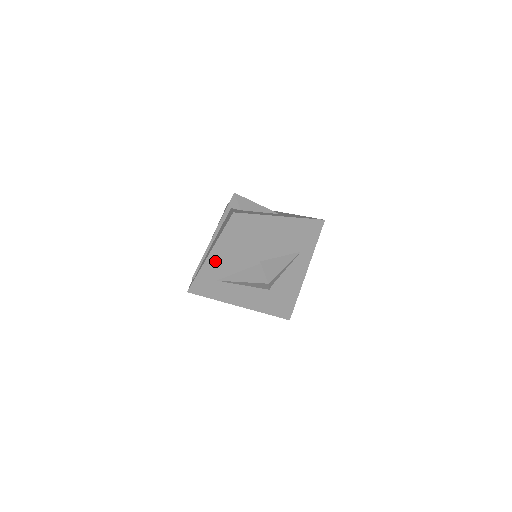
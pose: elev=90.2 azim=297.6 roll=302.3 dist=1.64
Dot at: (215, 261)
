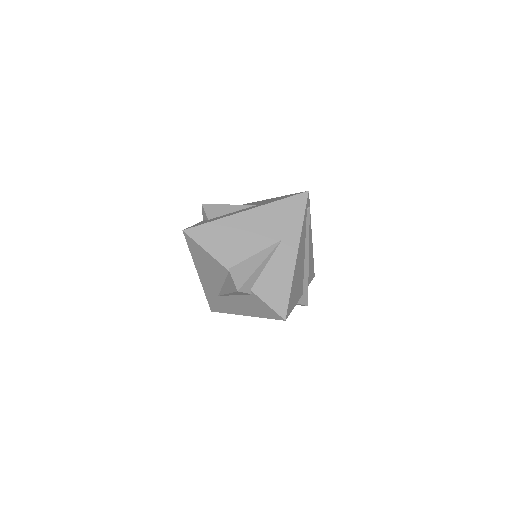
Dot at: (205, 279)
